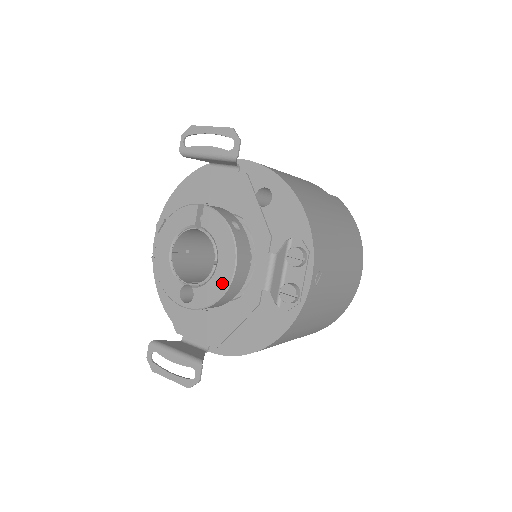
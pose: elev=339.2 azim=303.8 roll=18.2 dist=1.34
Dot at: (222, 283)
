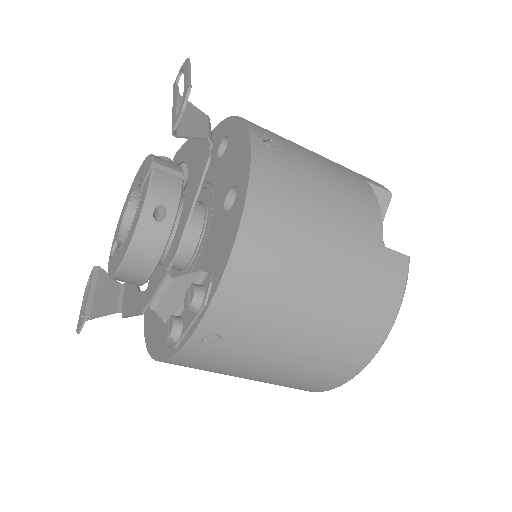
Dot at: (116, 264)
